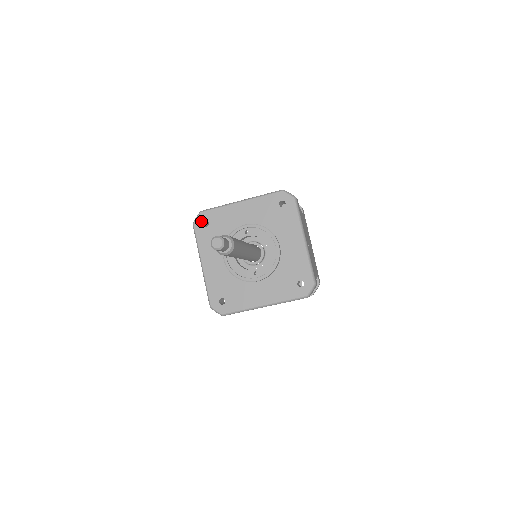
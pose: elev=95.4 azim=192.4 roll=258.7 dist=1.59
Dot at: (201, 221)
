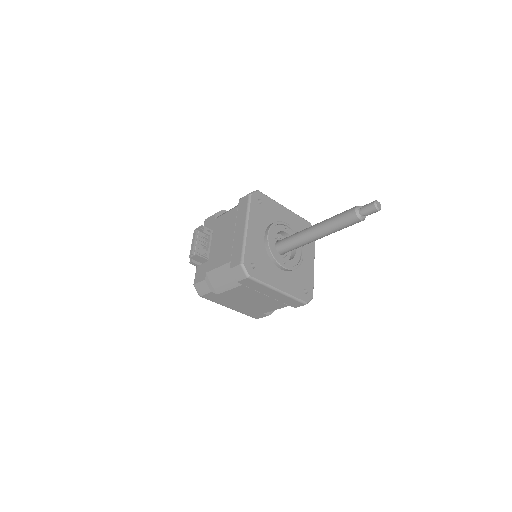
Dot at: (257, 197)
